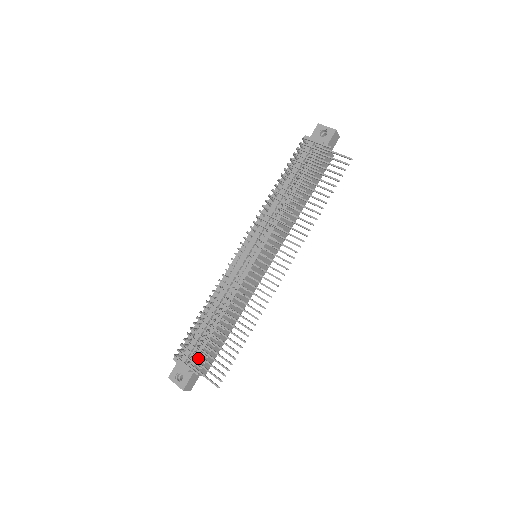
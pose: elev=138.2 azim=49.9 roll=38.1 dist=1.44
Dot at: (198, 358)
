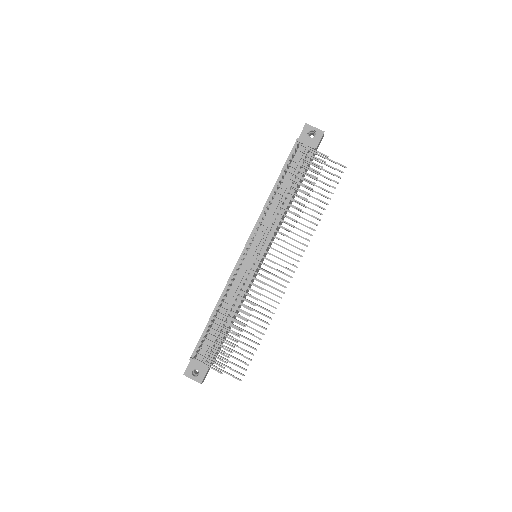
Dot at: (220, 359)
